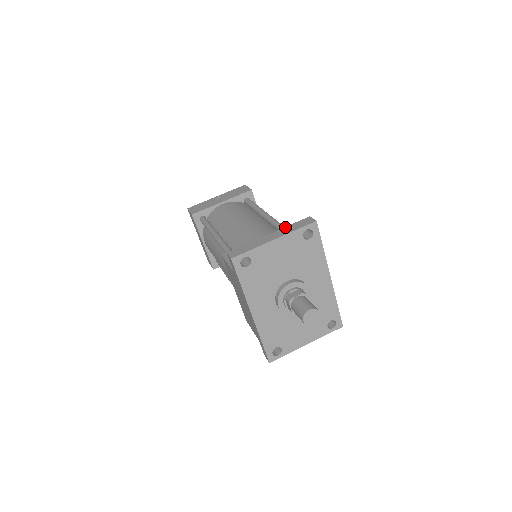
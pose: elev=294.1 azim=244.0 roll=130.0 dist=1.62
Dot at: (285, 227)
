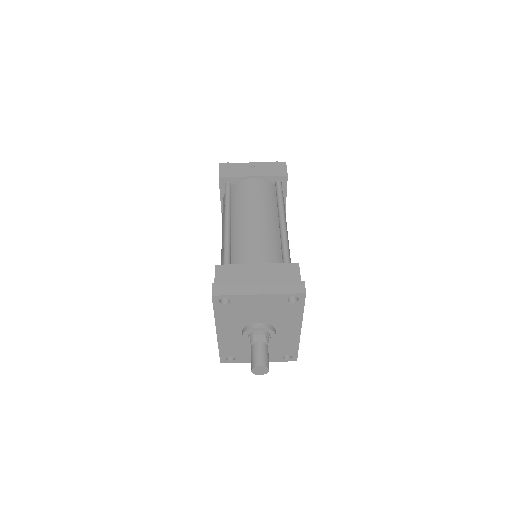
Dot at: (276, 282)
